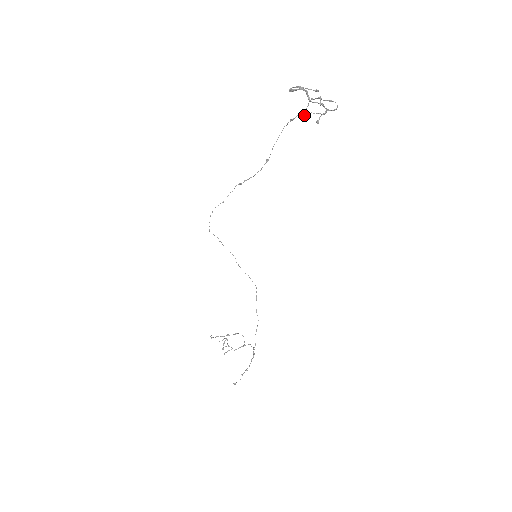
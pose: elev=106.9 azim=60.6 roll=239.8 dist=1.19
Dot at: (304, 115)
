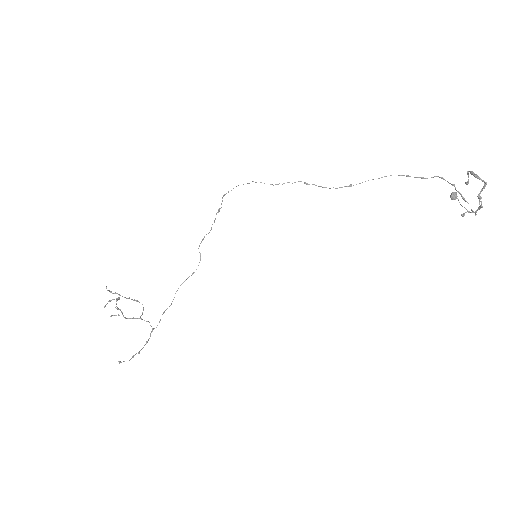
Dot at: (455, 198)
